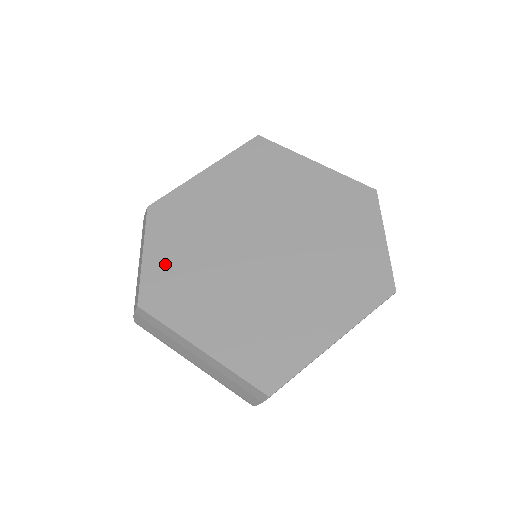
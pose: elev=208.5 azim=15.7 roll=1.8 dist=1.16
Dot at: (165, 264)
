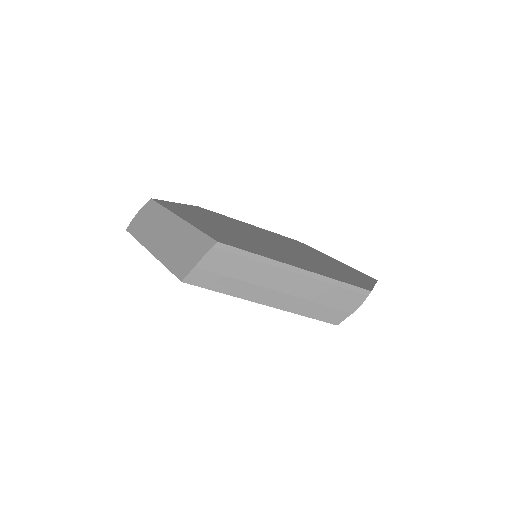
Dot at: (189, 209)
